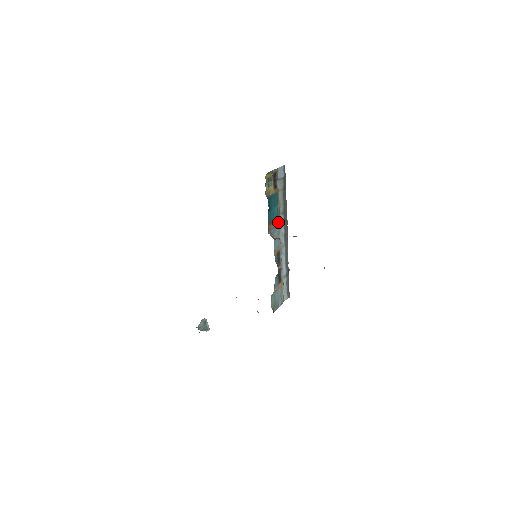
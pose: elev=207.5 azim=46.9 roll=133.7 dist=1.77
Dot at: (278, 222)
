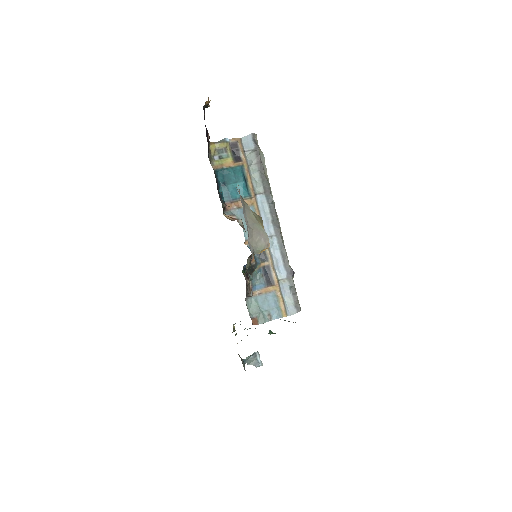
Dot at: (252, 203)
